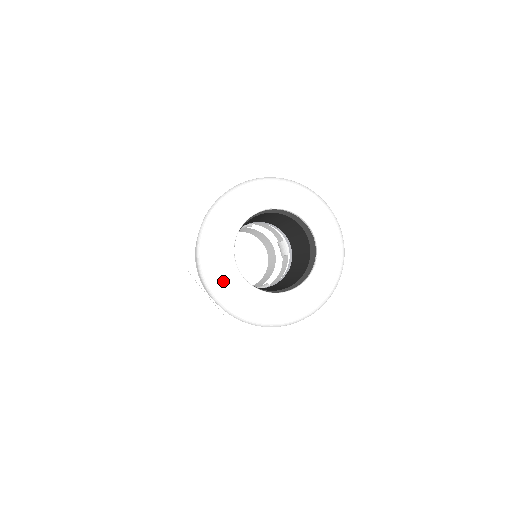
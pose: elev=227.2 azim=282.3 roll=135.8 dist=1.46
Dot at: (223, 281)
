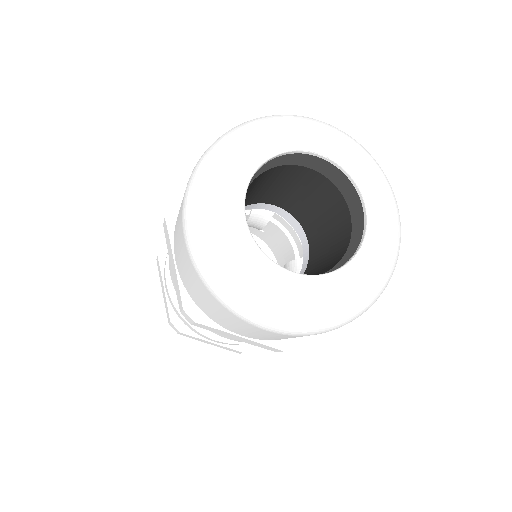
Dot at: (215, 208)
